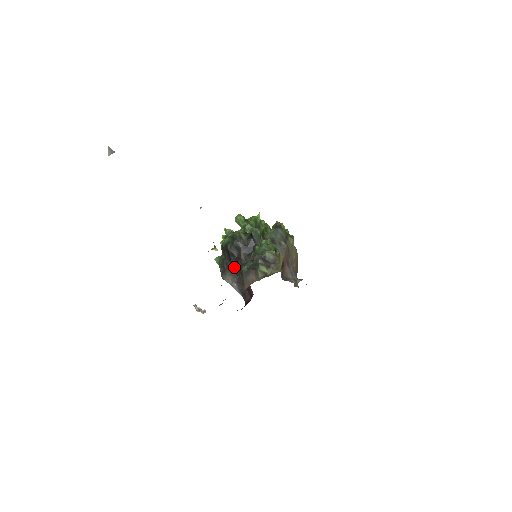
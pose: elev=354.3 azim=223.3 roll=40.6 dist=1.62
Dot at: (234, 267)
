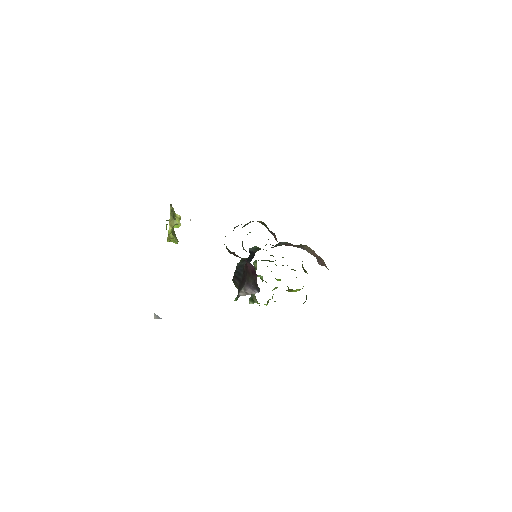
Dot at: (244, 280)
